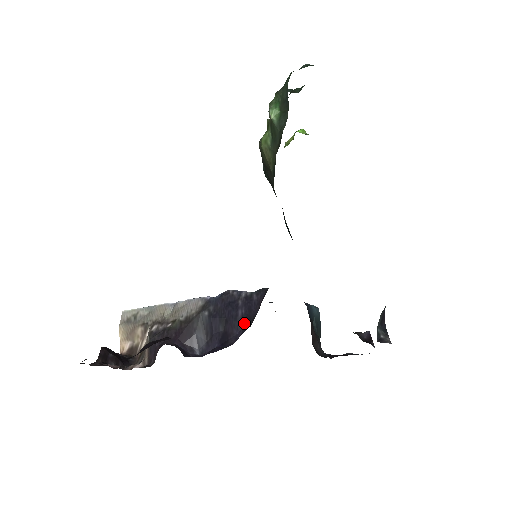
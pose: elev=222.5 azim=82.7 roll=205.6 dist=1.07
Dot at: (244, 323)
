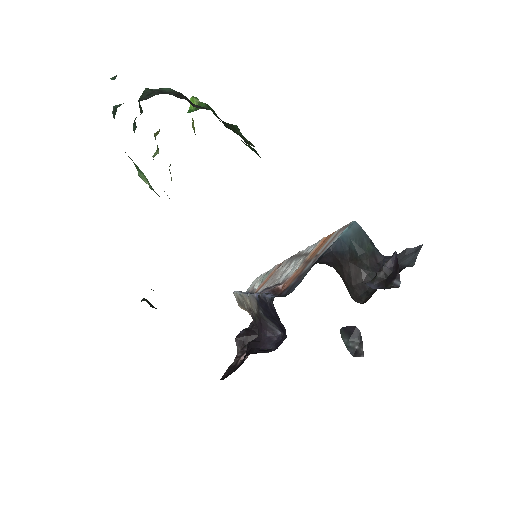
Dot at: occluded
